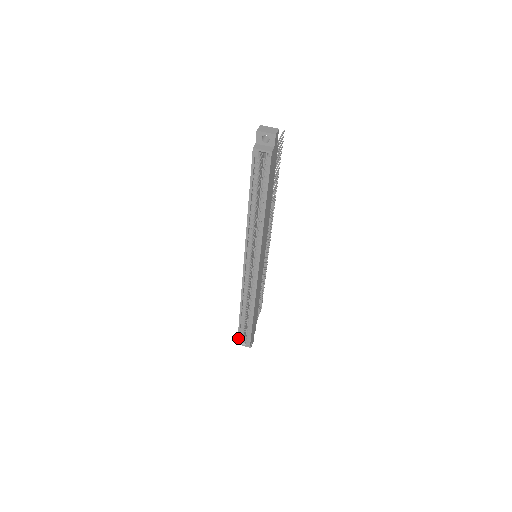
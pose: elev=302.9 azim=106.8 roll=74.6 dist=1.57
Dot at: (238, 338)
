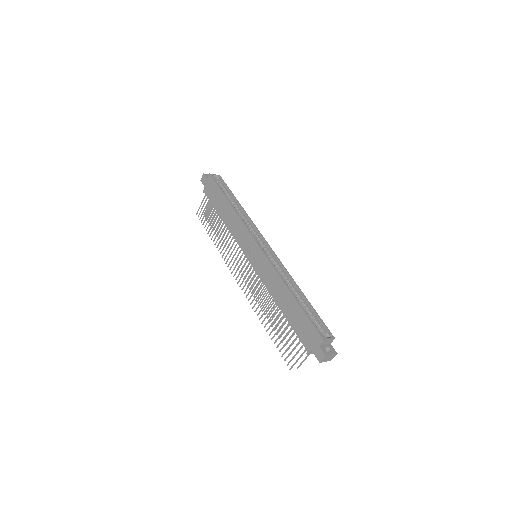
Dot at: (317, 330)
